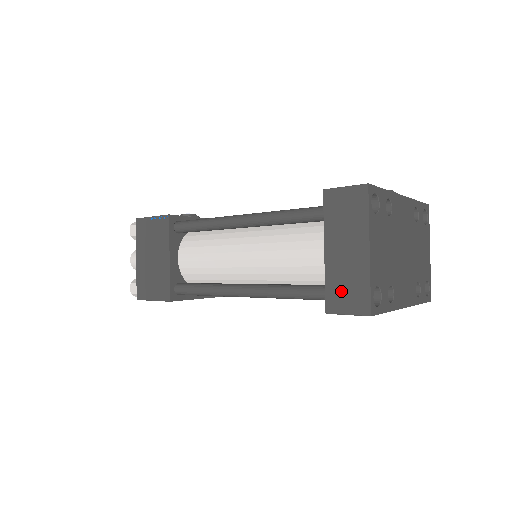
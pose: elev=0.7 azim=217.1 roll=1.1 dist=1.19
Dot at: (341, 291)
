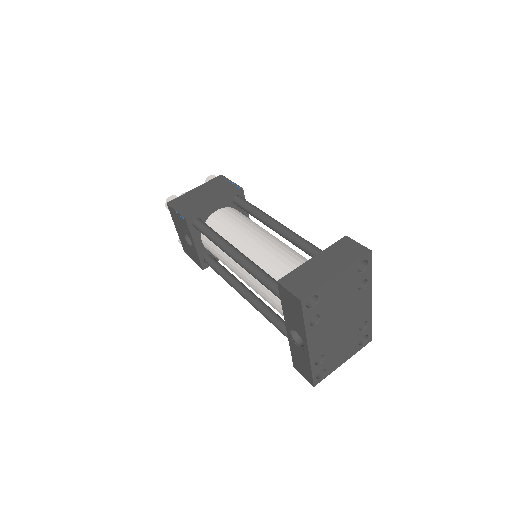
Dot at: (299, 278)
